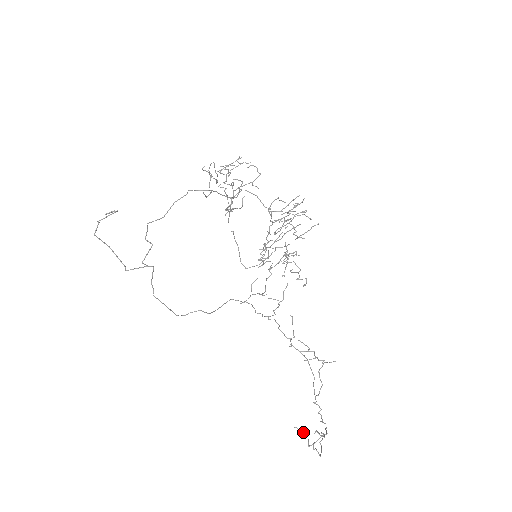
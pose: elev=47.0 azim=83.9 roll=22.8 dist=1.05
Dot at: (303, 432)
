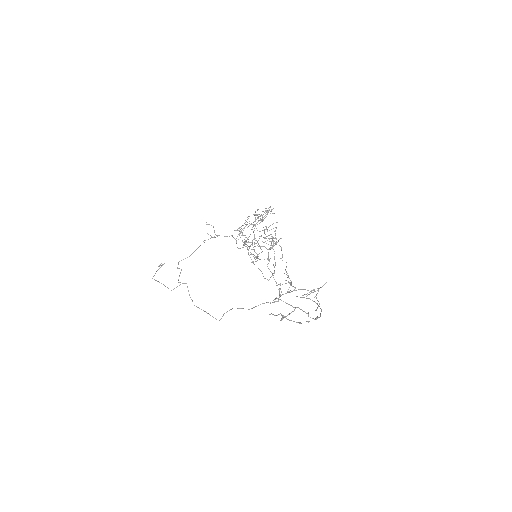
Dot at: (277, 315)
